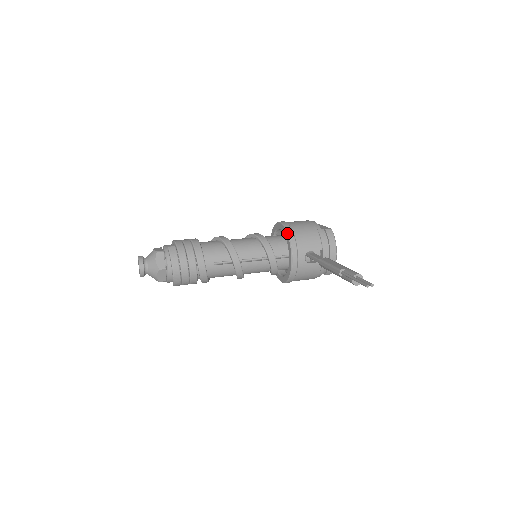
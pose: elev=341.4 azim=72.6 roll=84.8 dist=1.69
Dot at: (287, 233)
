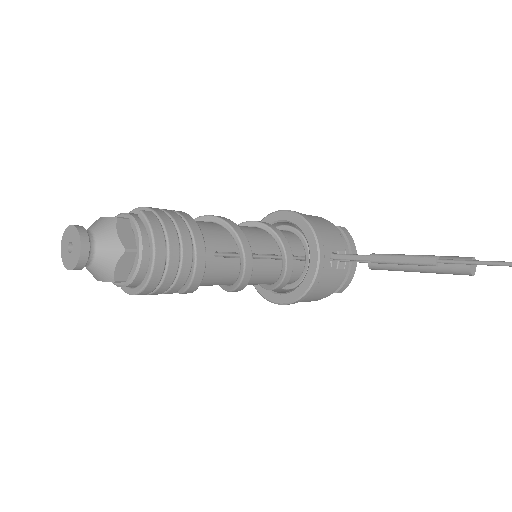
Dot at: (306, 221)
